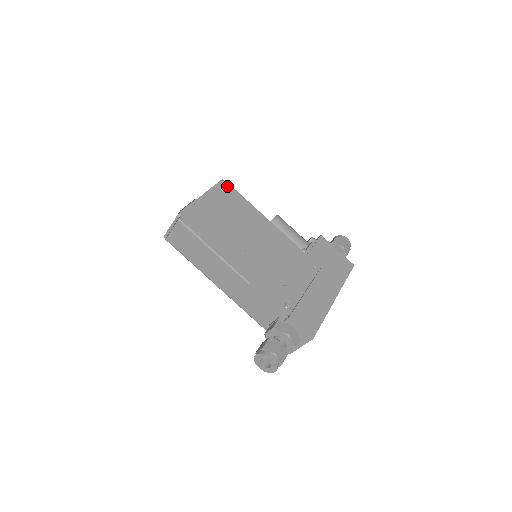
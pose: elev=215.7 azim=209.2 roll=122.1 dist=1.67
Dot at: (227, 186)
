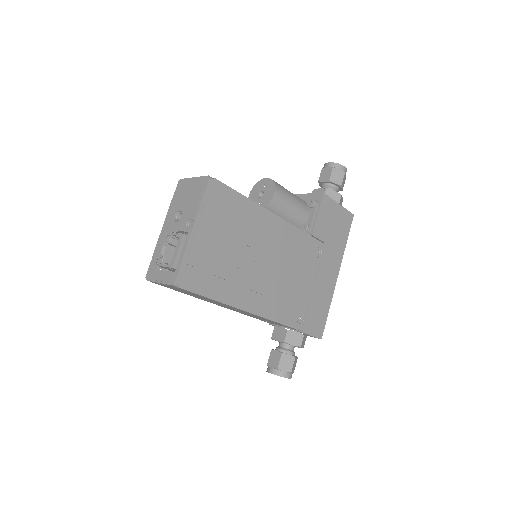
Dot at: (217, 187)
